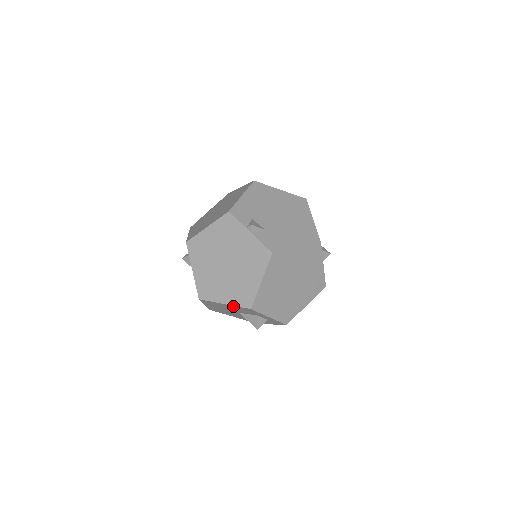
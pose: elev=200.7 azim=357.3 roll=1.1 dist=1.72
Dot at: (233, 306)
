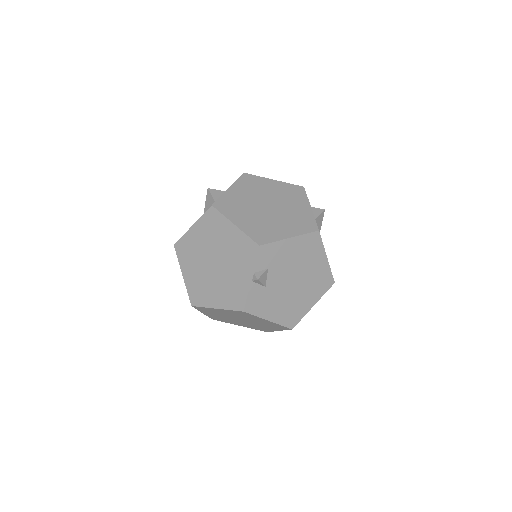
Dot at: (186, 284)
